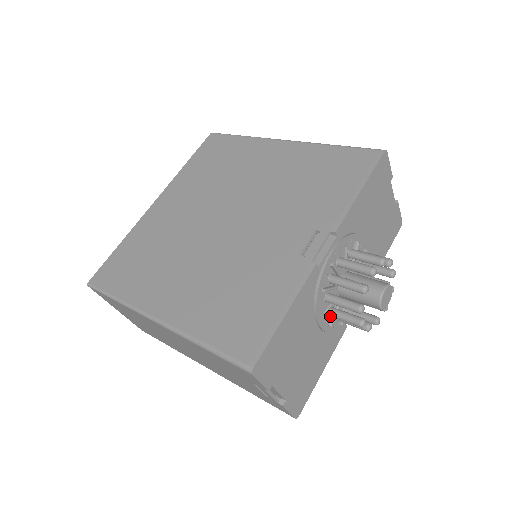
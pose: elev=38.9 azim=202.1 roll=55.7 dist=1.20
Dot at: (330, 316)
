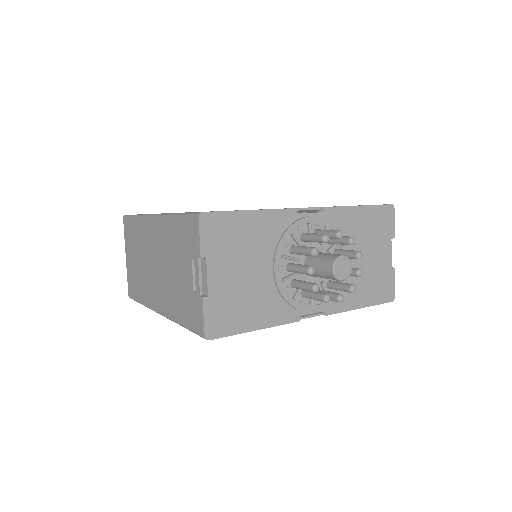
Dot at: (288, 275)
